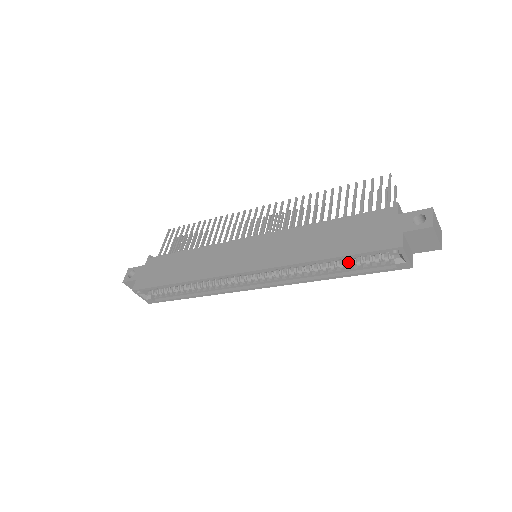
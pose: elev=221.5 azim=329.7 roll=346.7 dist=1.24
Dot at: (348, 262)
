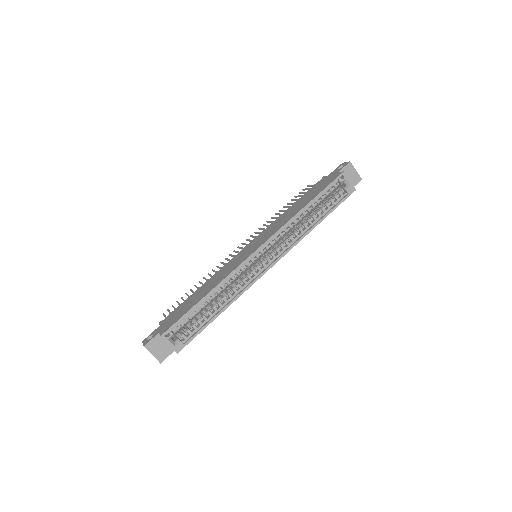
Dot at: (320, 208)
